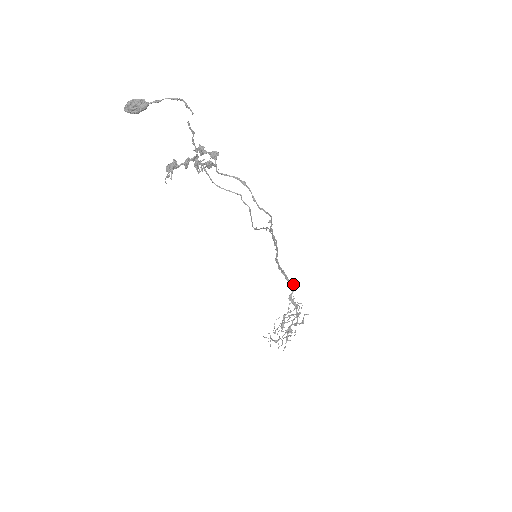
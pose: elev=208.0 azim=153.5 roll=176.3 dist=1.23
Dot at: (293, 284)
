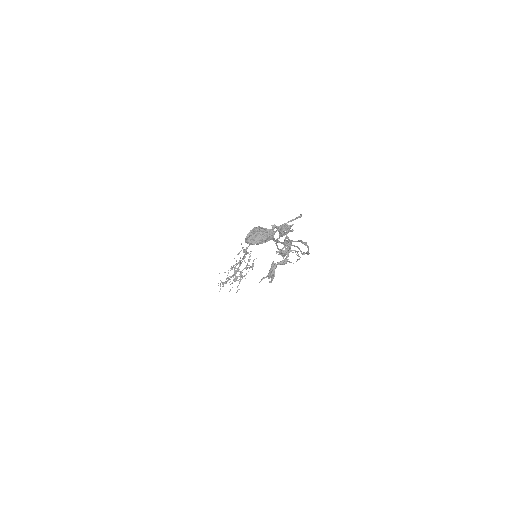
Dot at: occluded
